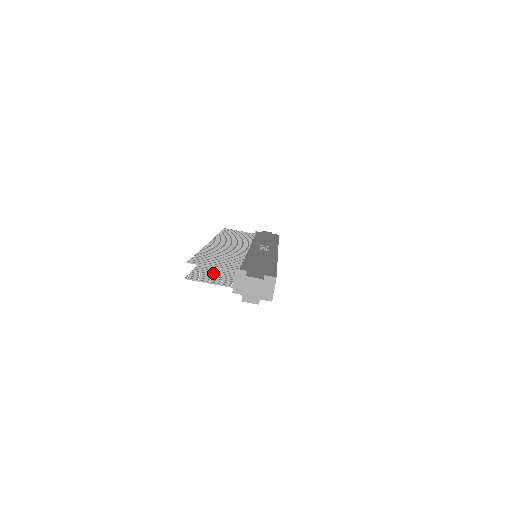
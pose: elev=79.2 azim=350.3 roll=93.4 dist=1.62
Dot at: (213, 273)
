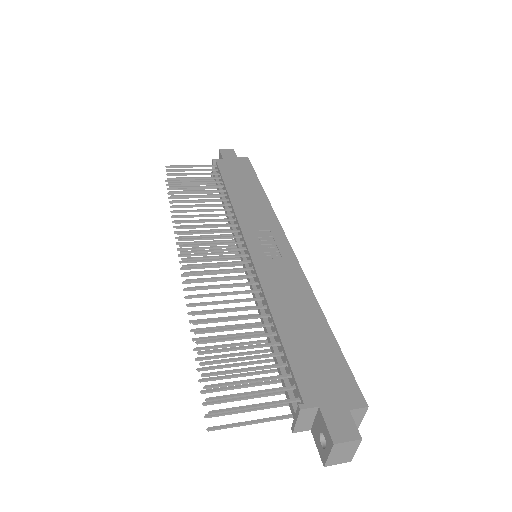
Dot at: (231, 366)
